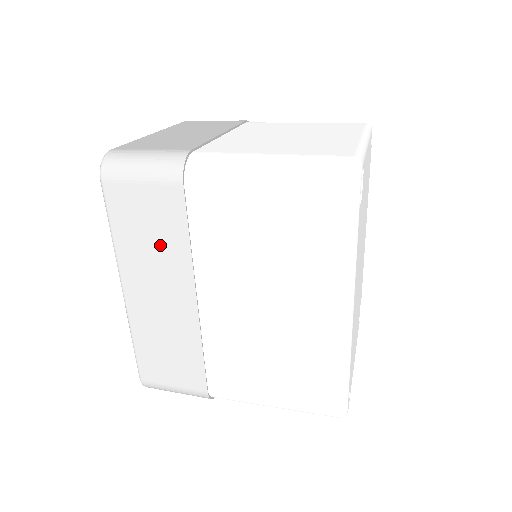
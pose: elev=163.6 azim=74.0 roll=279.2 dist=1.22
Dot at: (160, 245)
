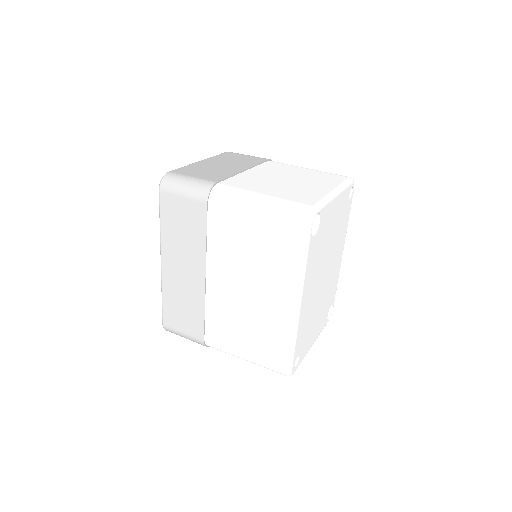
Dot at: (188, 238)
